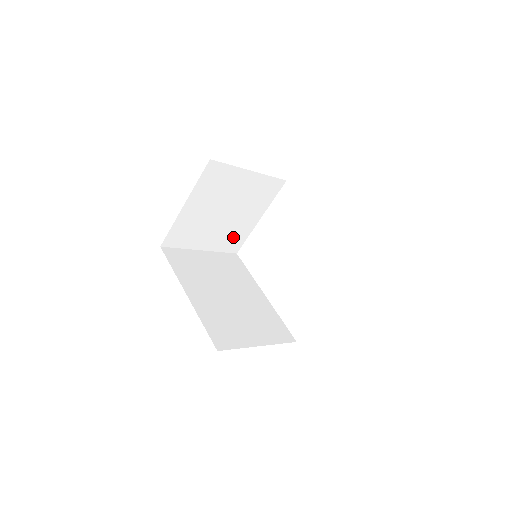
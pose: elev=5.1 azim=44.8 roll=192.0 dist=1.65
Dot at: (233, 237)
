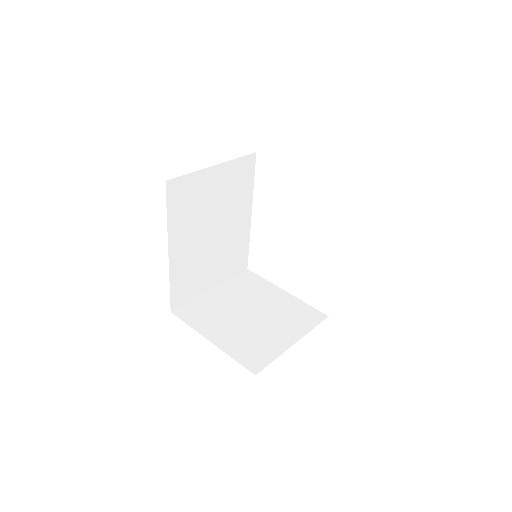
Dot at: occluded
